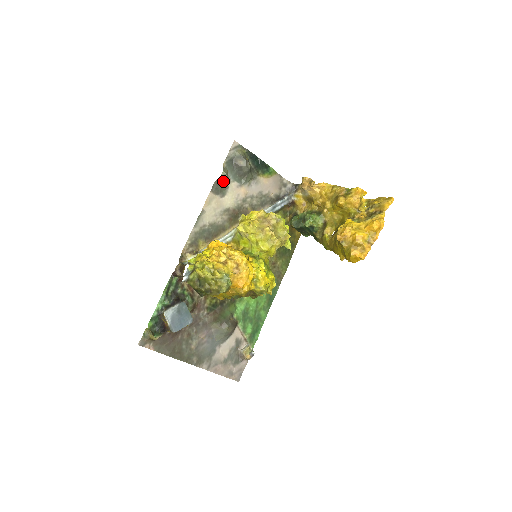
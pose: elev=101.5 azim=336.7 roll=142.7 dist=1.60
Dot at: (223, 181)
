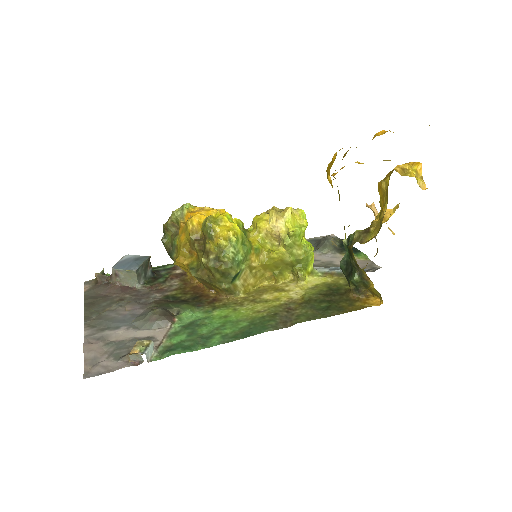
Dot at: occluded
